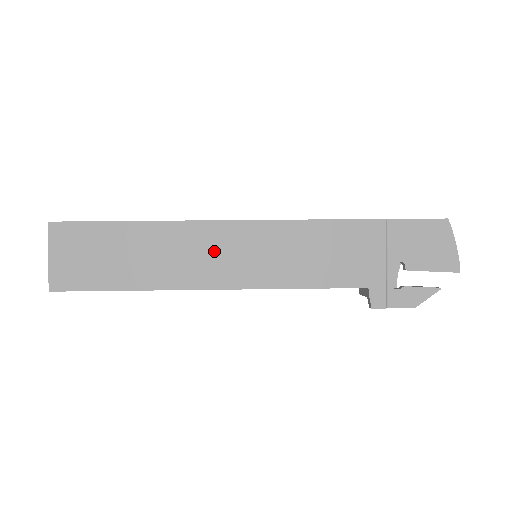
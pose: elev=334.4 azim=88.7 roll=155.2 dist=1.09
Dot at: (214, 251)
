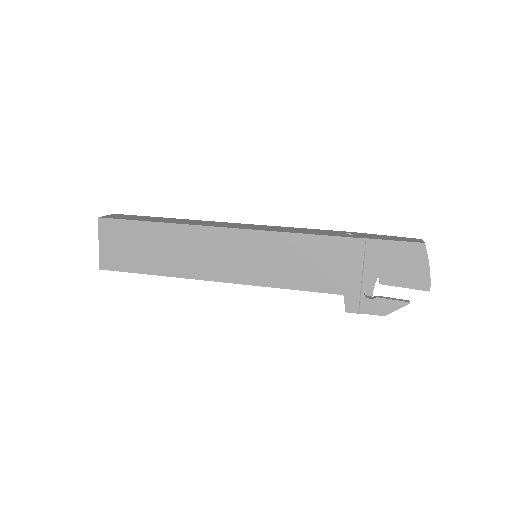
Dot at: (219, 252)
